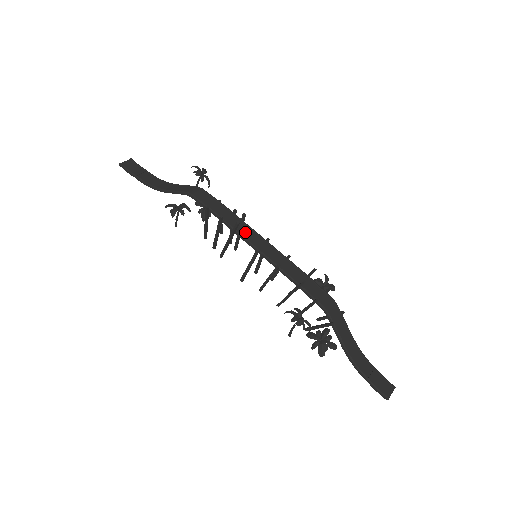
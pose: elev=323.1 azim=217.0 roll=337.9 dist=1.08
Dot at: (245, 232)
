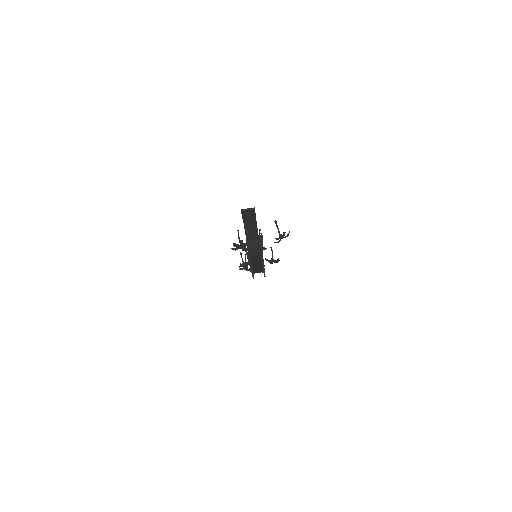
Dot at: (256, 265)
